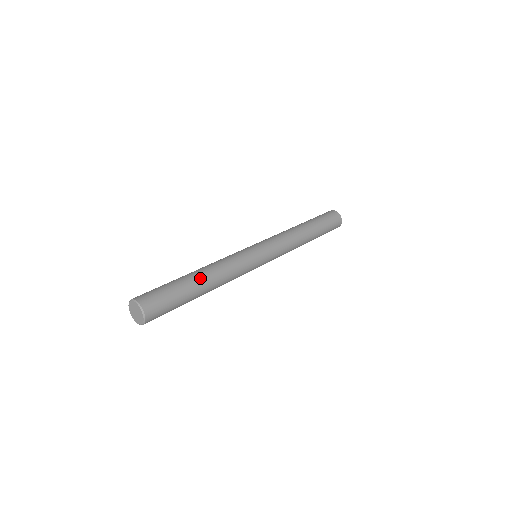
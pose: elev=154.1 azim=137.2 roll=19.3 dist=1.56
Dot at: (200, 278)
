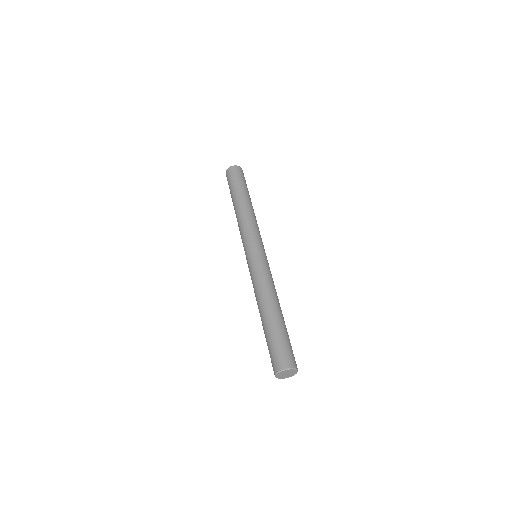
Dot at: occluded
